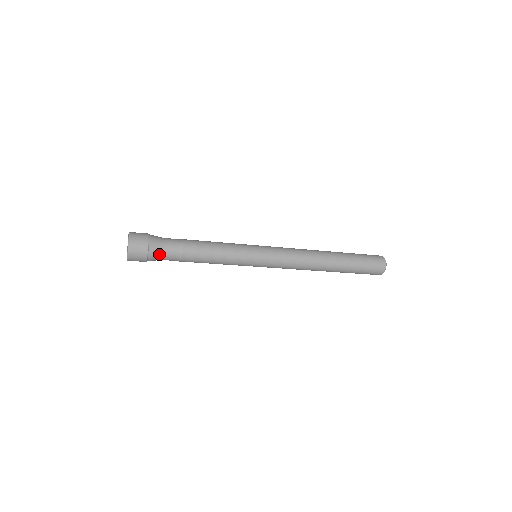
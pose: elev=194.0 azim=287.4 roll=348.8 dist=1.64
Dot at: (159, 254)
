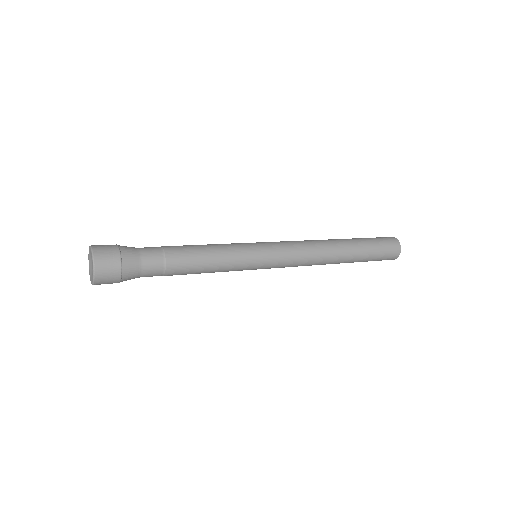
Dot at: (136, 272)
